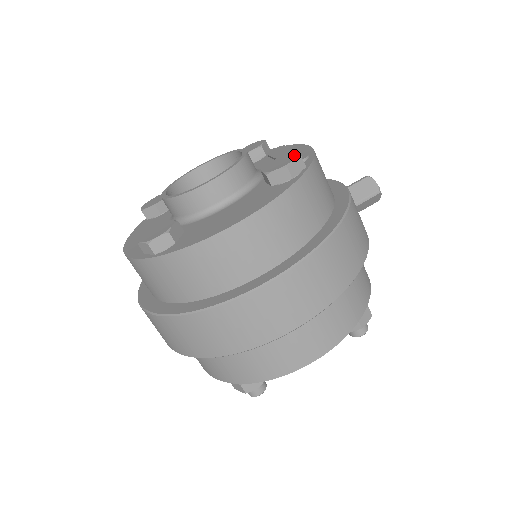
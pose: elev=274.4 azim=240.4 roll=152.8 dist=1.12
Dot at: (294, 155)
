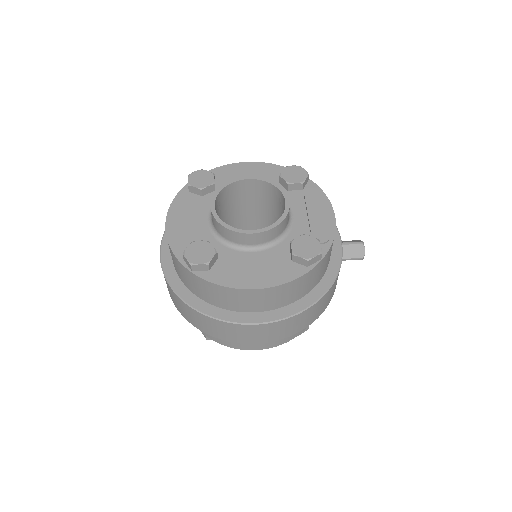
Dot at: (318, 248)
